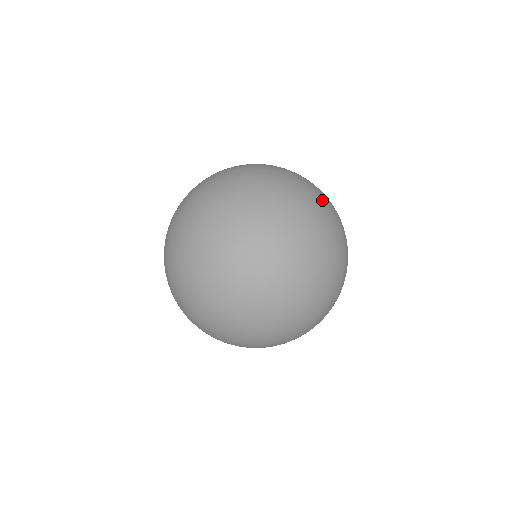
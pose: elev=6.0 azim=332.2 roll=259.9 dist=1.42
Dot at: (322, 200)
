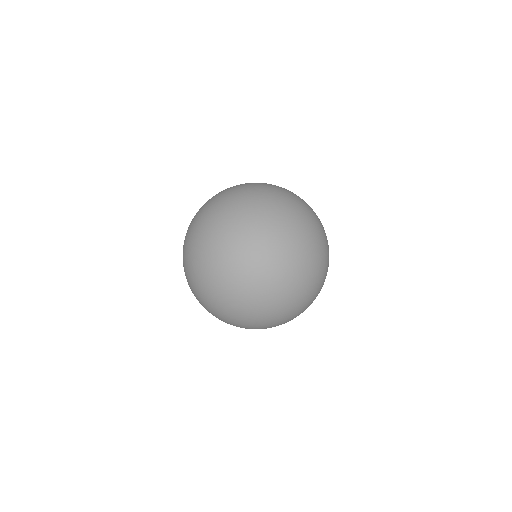
Dot at: occluded
